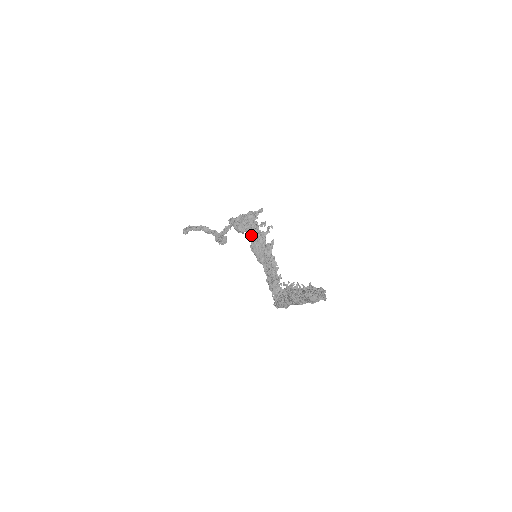
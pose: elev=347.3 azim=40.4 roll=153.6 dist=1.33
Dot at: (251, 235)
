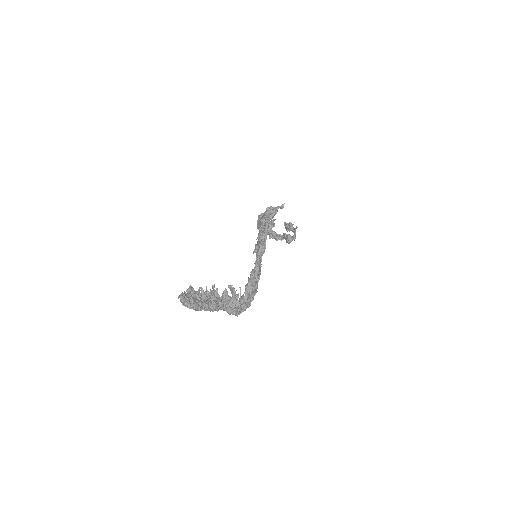
Dot at: occluded
